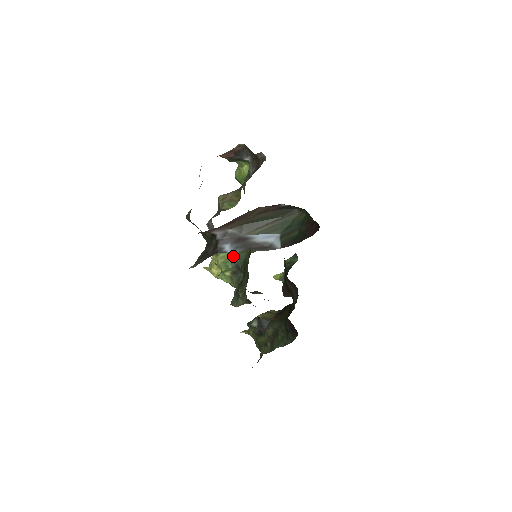
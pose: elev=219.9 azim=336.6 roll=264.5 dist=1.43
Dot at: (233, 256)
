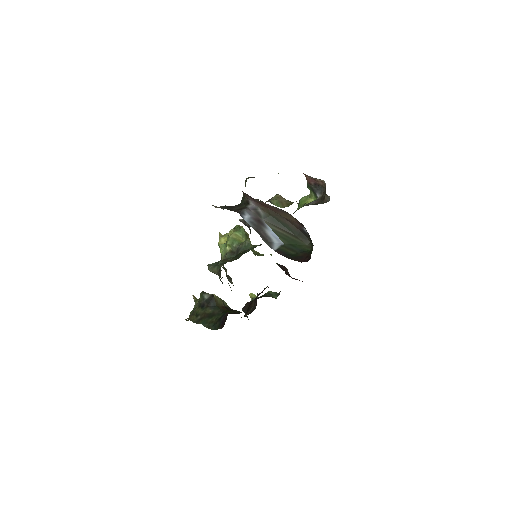
Dot at: occluded
